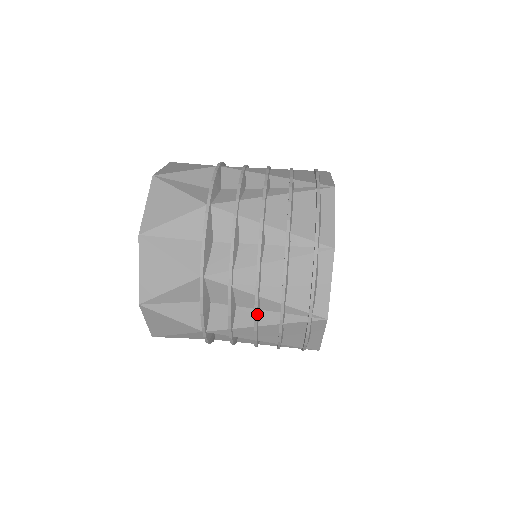
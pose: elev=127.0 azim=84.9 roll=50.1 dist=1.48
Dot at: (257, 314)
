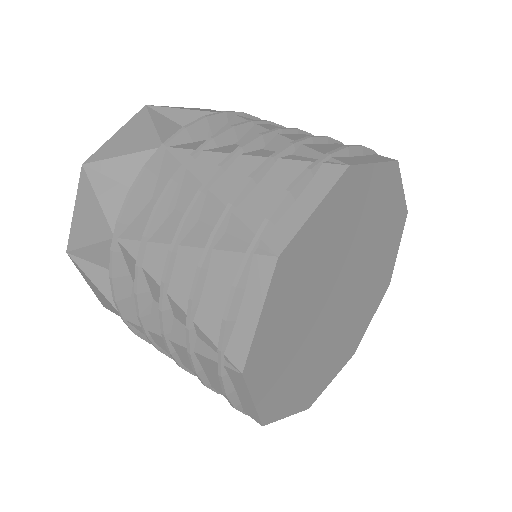
Dot at: (189, 215)
